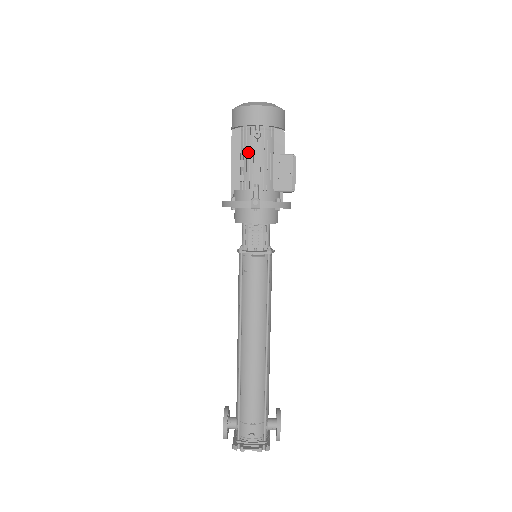
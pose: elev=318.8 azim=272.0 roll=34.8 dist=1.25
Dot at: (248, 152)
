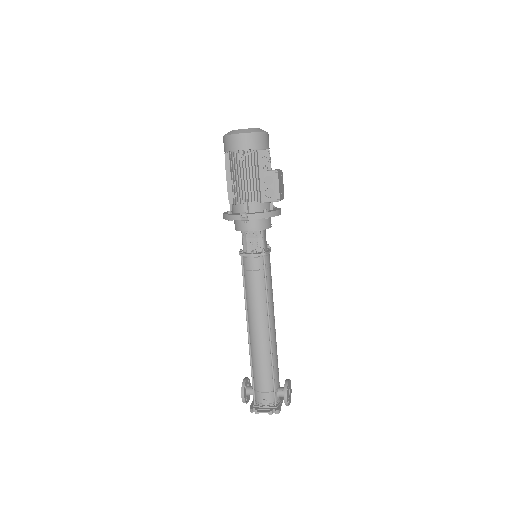
Dot at: (237, 173)
